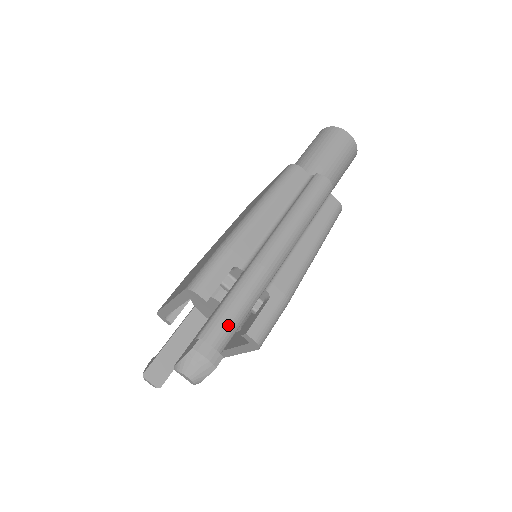
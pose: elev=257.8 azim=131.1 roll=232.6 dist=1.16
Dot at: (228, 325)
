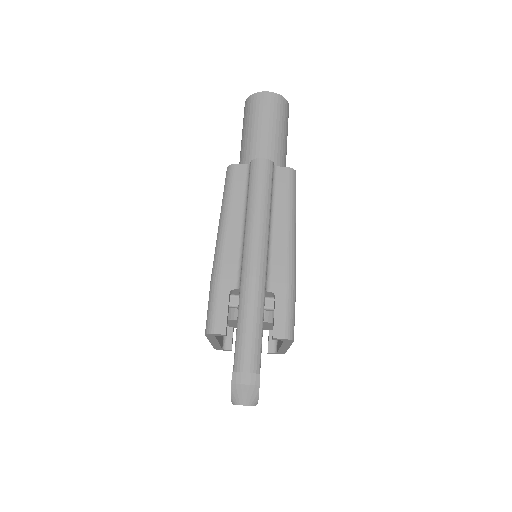
Dot at: (250, 344)
